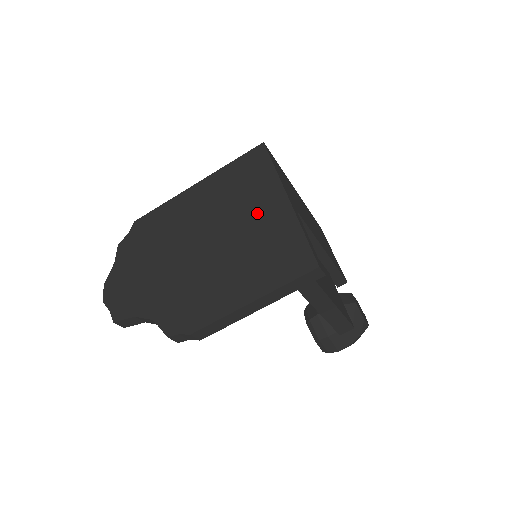
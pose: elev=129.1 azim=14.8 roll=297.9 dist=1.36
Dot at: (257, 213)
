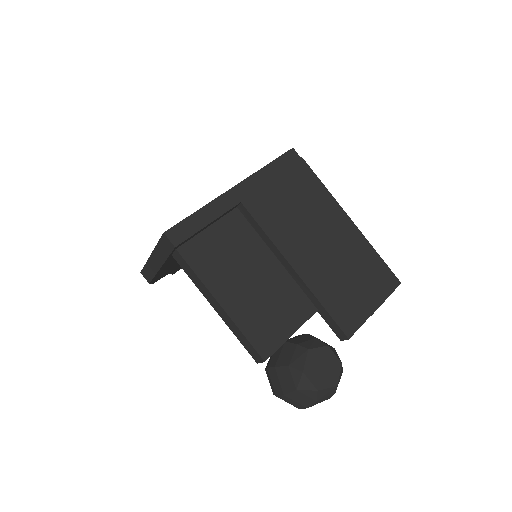
Dot at: occluded
